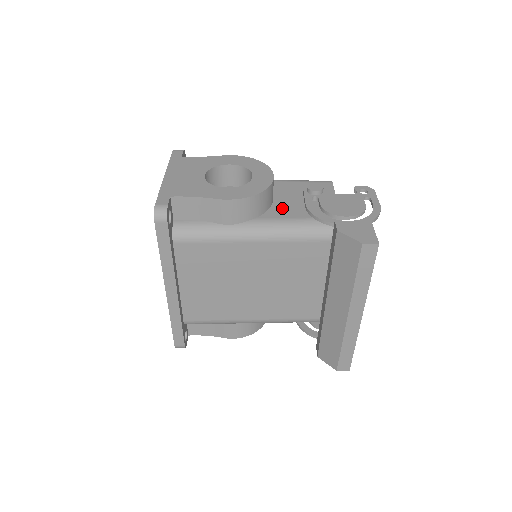
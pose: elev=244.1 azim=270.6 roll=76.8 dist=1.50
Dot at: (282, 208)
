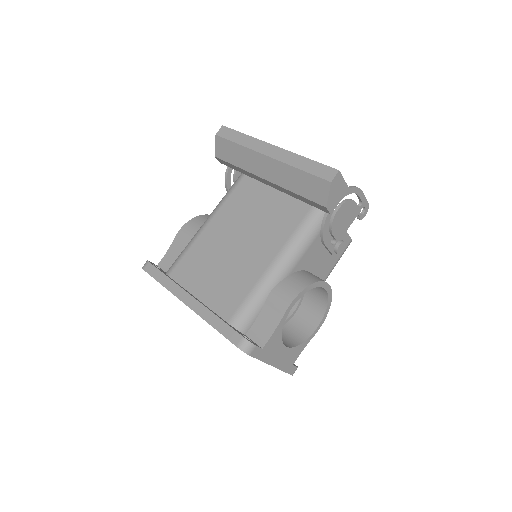
Dot at: occluded
